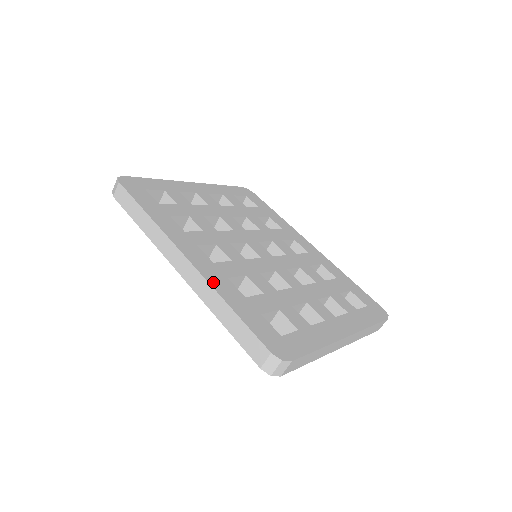
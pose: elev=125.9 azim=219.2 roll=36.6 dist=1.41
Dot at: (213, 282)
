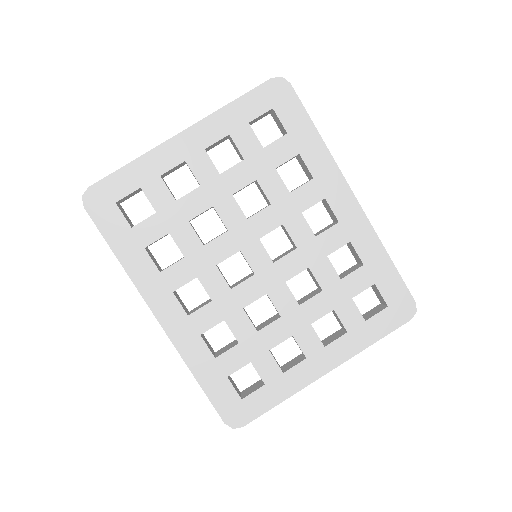
Dot at: (183, 349)
